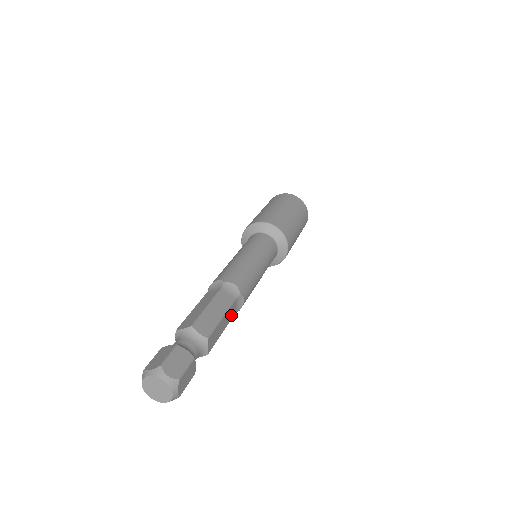
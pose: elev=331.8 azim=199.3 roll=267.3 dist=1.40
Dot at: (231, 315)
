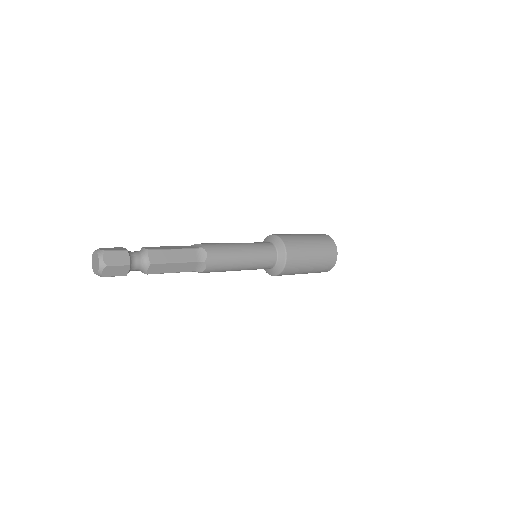
Dot at: (188, 269)
